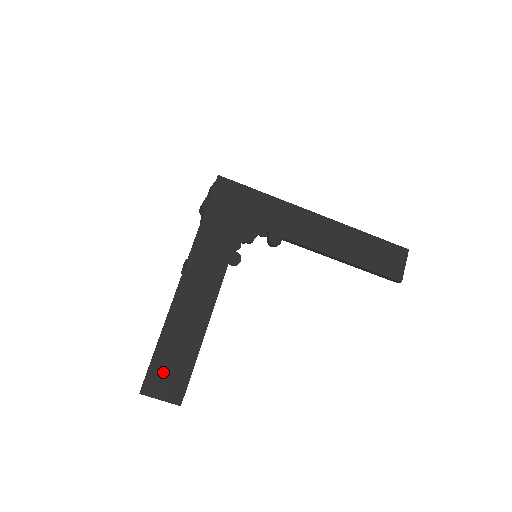
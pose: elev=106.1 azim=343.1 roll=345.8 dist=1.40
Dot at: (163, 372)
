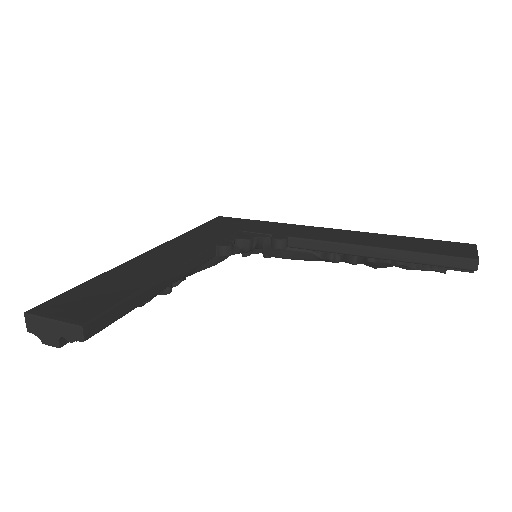
Dot at: (77, 299)
